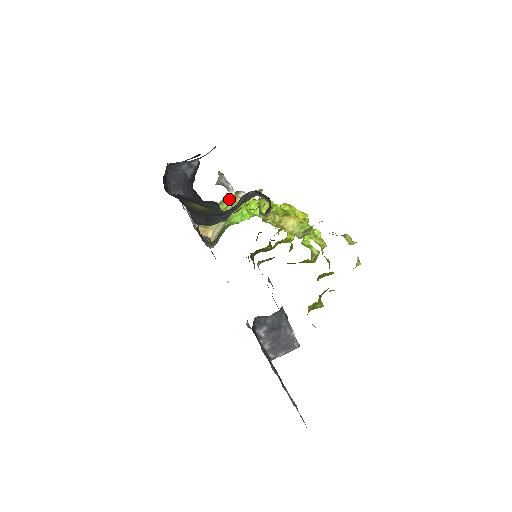
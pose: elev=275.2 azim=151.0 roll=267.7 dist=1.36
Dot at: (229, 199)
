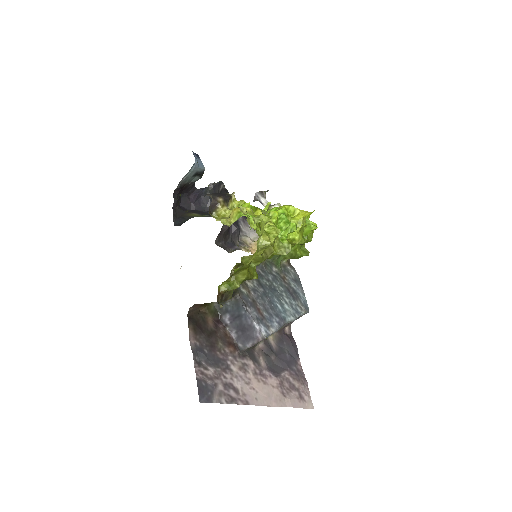
Dot at: occluded
